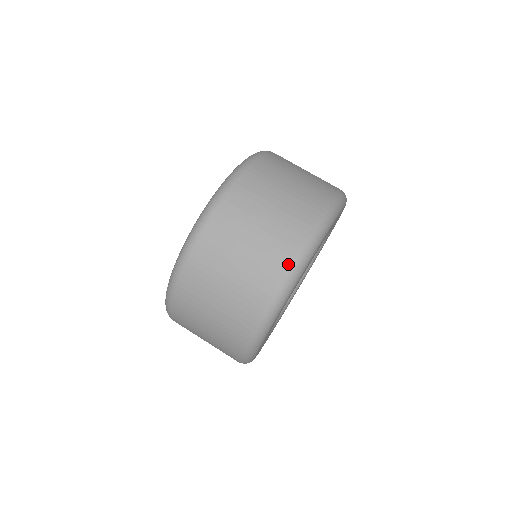
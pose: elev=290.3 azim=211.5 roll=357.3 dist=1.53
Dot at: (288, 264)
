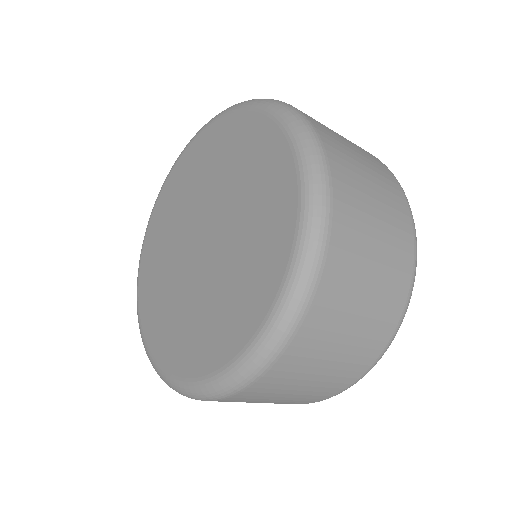
Dot at: (410, 219)
